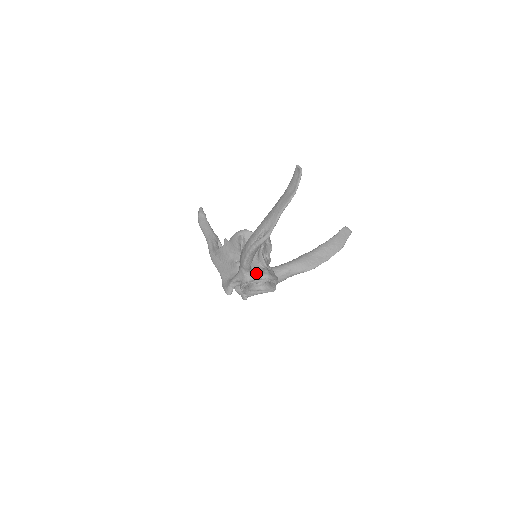
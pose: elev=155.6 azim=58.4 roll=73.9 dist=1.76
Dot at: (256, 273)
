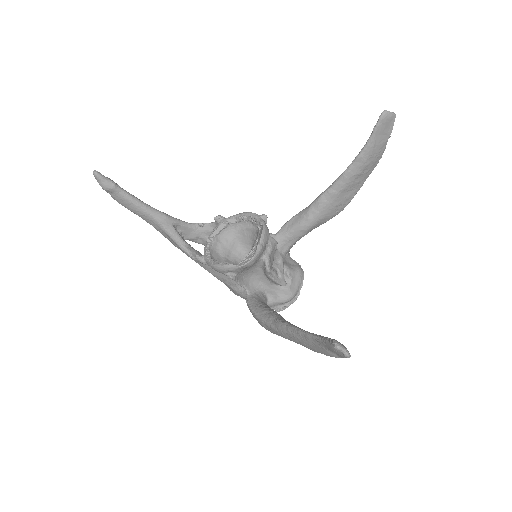
Dot at: (276, 302)
